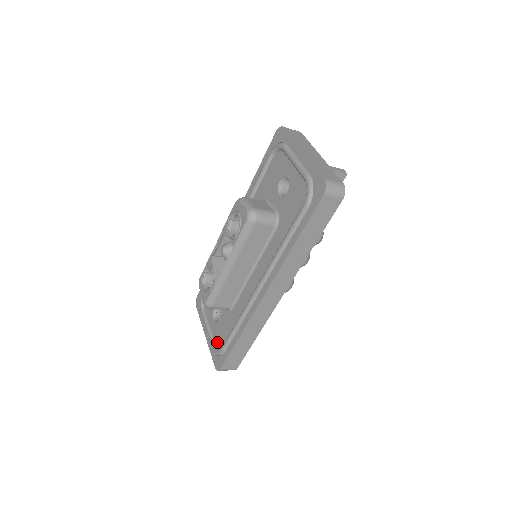
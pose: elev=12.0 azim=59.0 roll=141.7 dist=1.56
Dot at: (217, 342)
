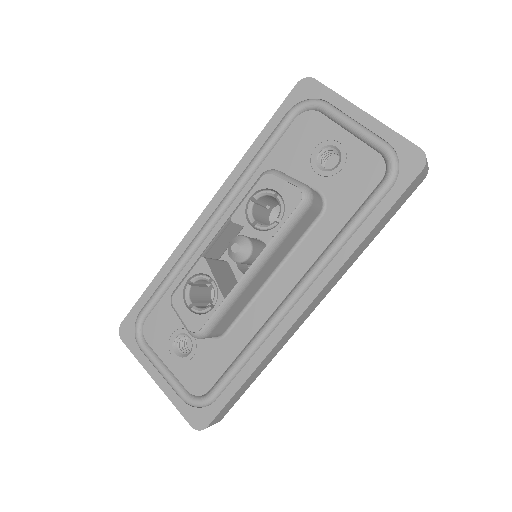
Dot at: (192, 388)
